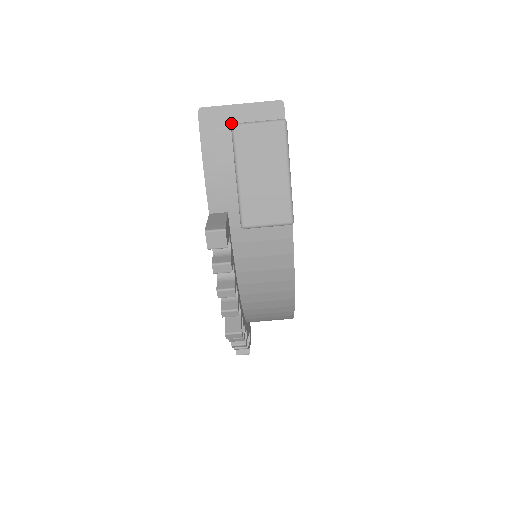
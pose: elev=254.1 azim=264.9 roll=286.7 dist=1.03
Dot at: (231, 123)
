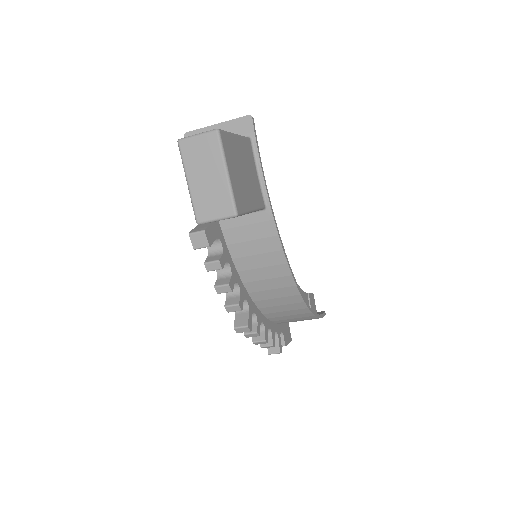
Dot at: occluded
